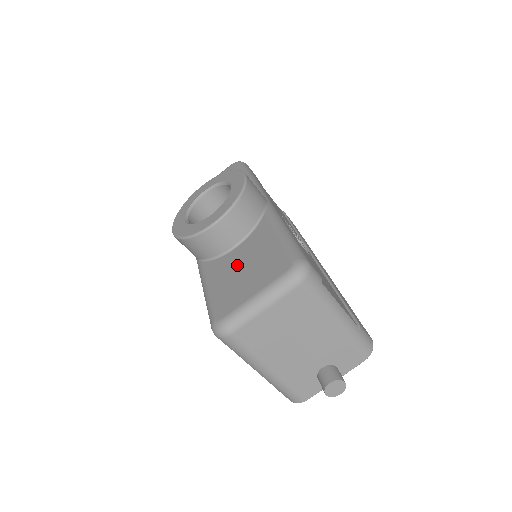
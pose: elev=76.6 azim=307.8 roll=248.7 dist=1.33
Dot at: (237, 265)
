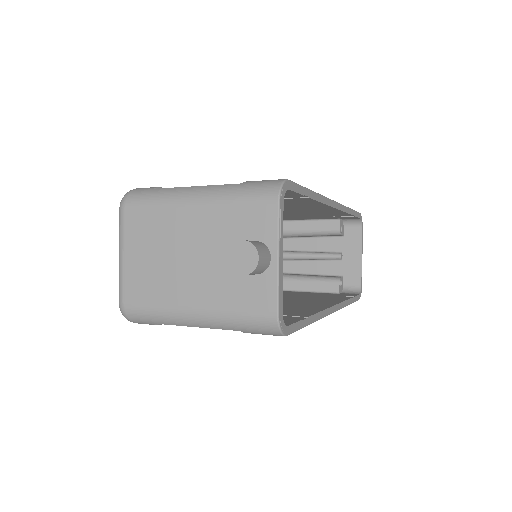
Dot at: occluded
